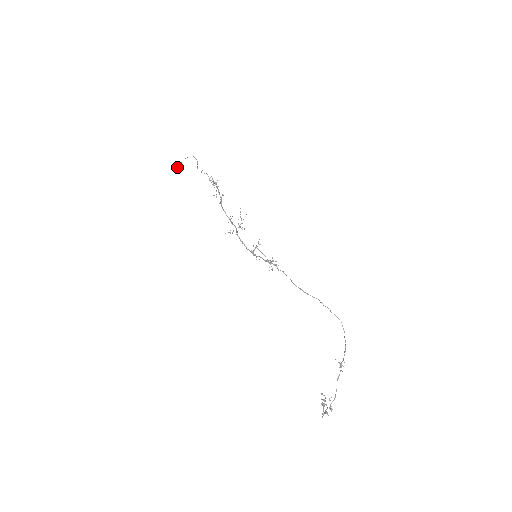
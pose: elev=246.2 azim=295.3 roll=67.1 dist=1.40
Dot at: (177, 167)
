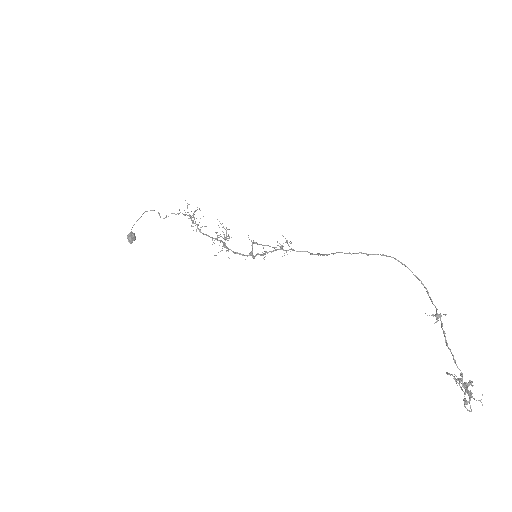
Dot at: occluded
